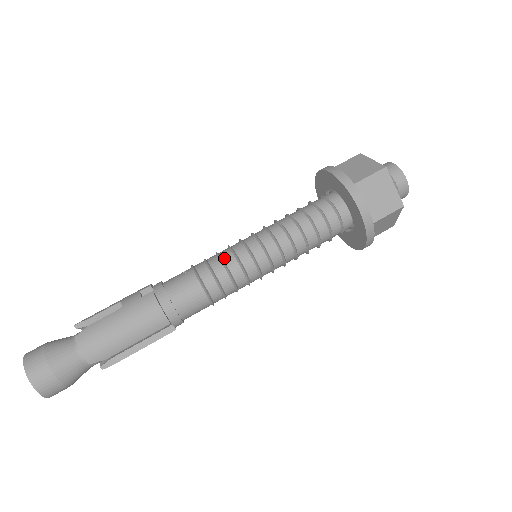
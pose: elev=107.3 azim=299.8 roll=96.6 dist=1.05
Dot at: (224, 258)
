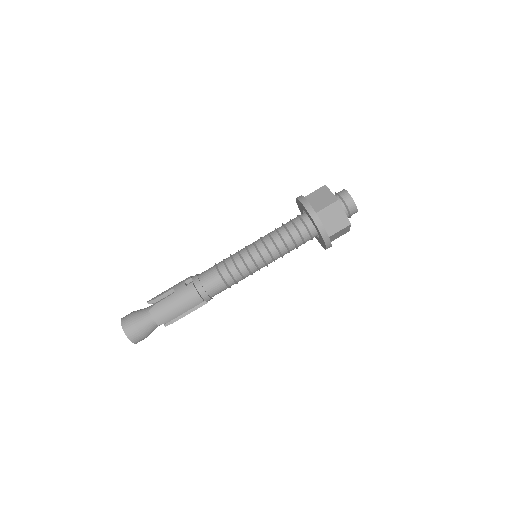
Dot at: (235, 260)
